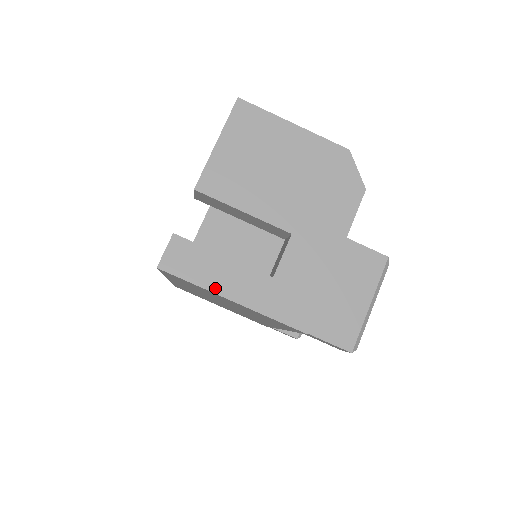
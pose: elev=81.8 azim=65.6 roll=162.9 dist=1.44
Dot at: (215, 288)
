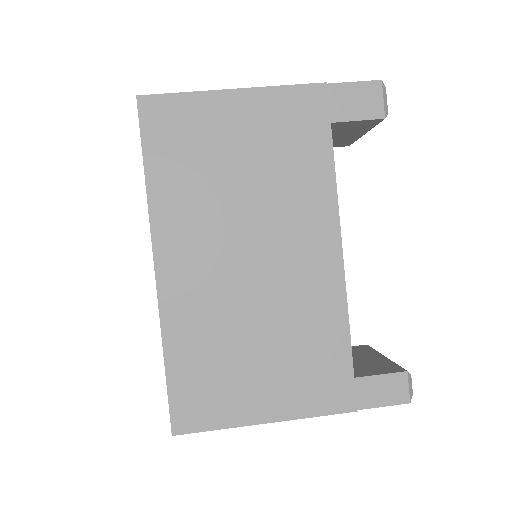
Dot at: (208, 93)
